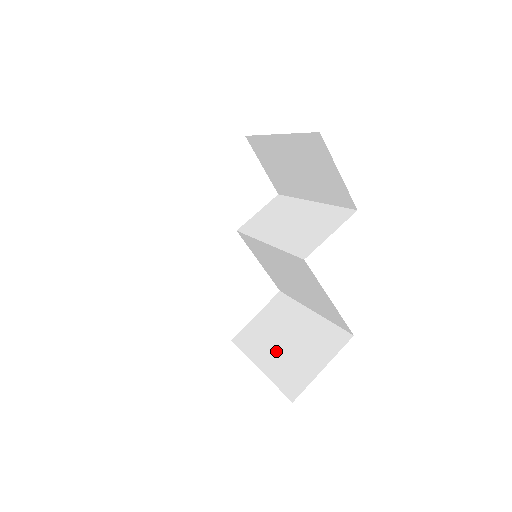
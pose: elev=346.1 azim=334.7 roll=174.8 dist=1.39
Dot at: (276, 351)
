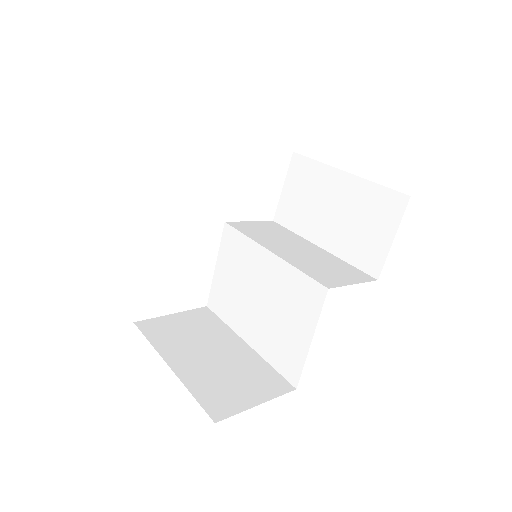
Dot at: (197, 361)
